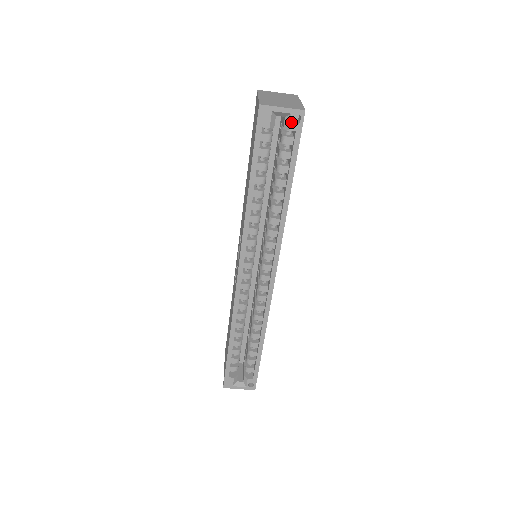
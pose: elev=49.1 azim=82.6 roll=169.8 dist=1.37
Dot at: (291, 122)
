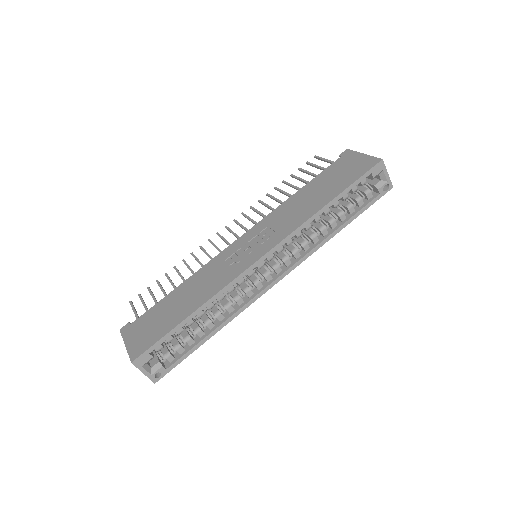
Dot at: (383, 186)
